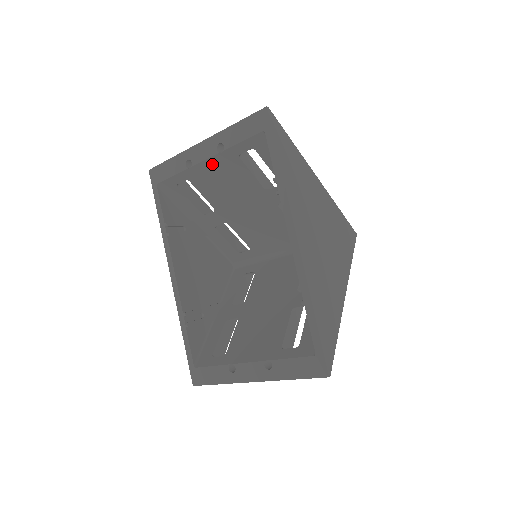
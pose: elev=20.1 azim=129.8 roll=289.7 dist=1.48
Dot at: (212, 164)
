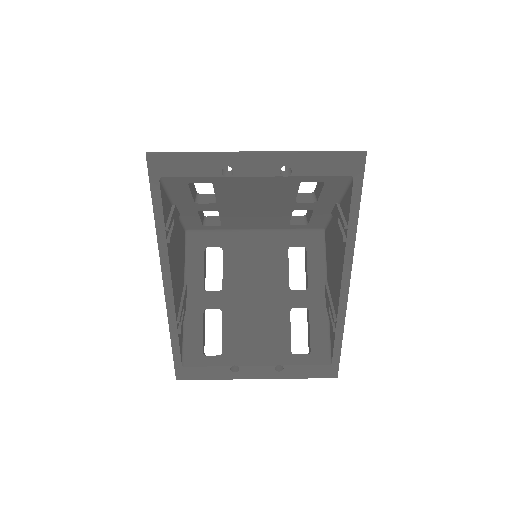
Dot at: (261, 180)
